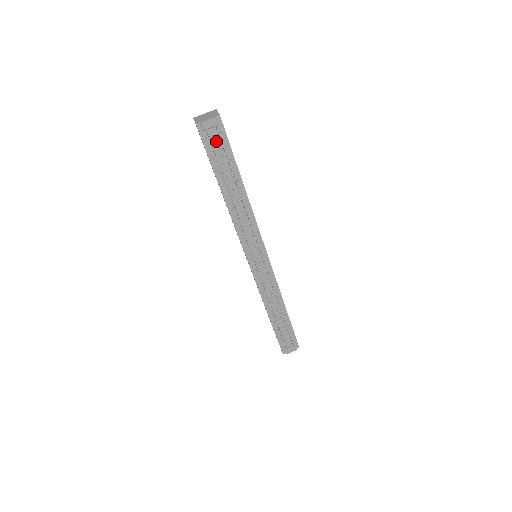
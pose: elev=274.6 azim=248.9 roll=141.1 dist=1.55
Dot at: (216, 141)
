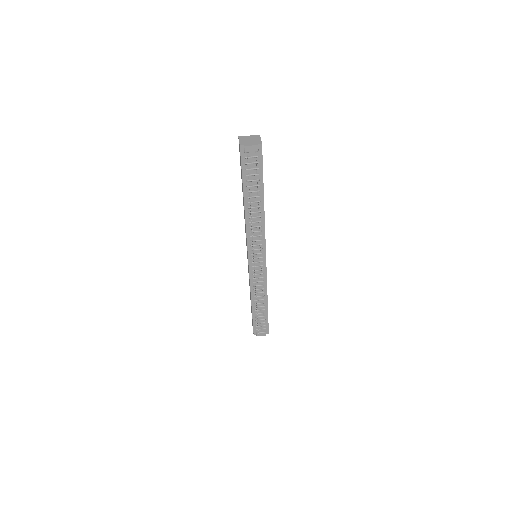
Dot at: (252, 163)
